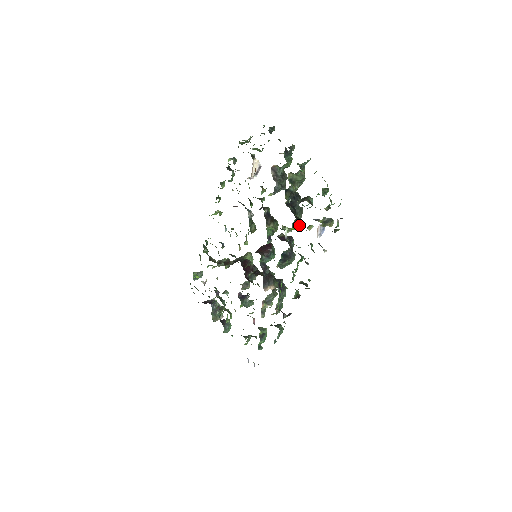
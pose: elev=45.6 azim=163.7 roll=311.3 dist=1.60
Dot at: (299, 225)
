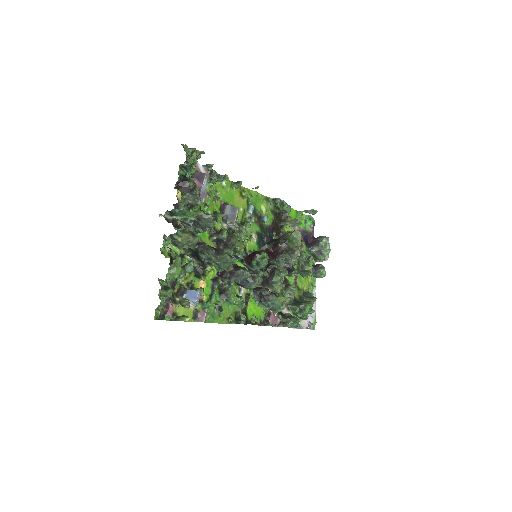
Dot at: (201, 279)
